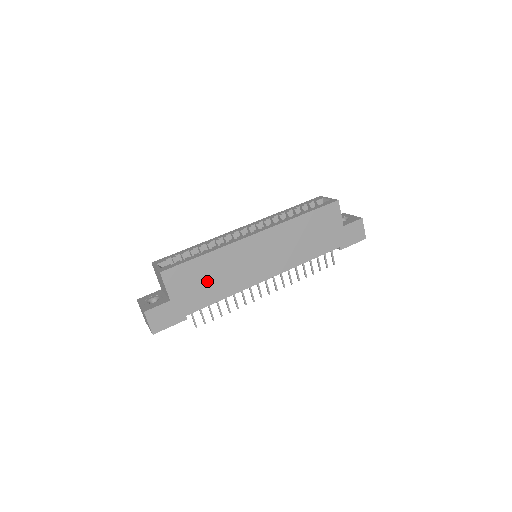
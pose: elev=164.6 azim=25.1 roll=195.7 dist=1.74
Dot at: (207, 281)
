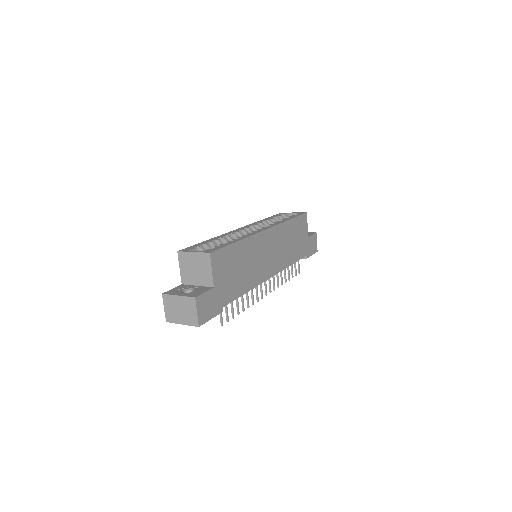
Dot at: (238, 271)
